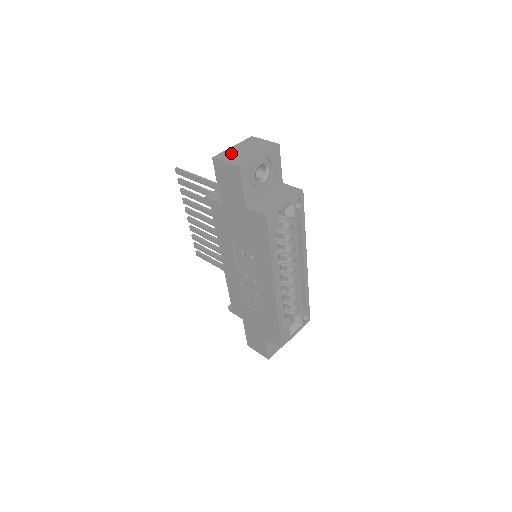
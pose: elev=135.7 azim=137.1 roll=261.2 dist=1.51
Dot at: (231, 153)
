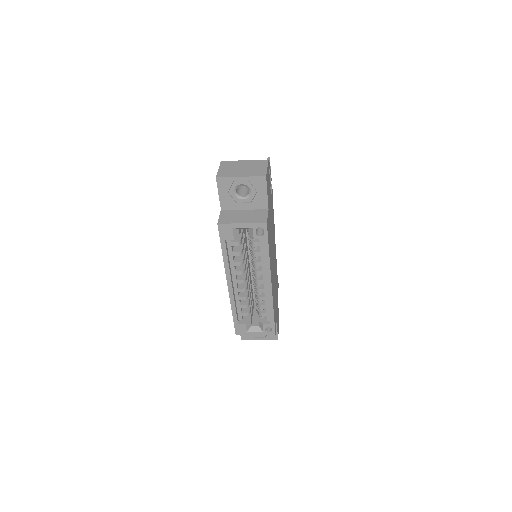
Dot at: (233, 164)
